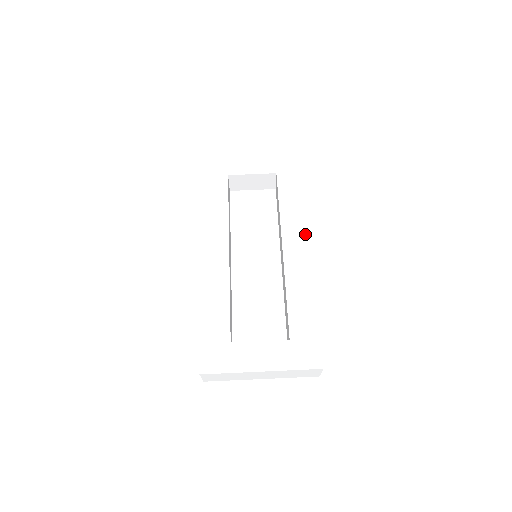
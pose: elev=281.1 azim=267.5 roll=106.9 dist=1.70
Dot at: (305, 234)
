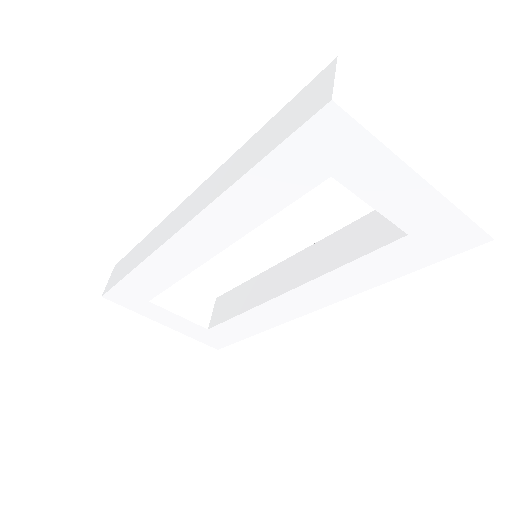
Dot at: (328, 303)
